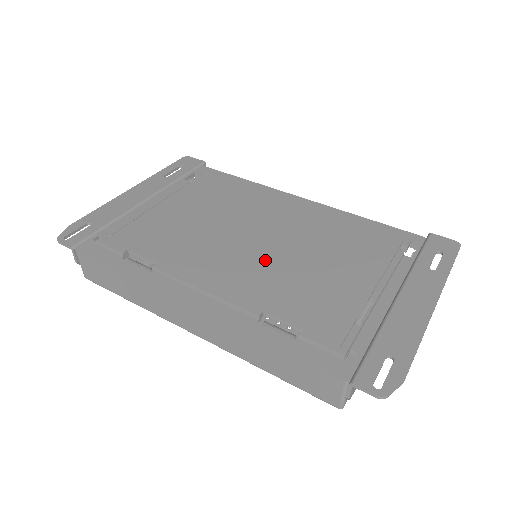
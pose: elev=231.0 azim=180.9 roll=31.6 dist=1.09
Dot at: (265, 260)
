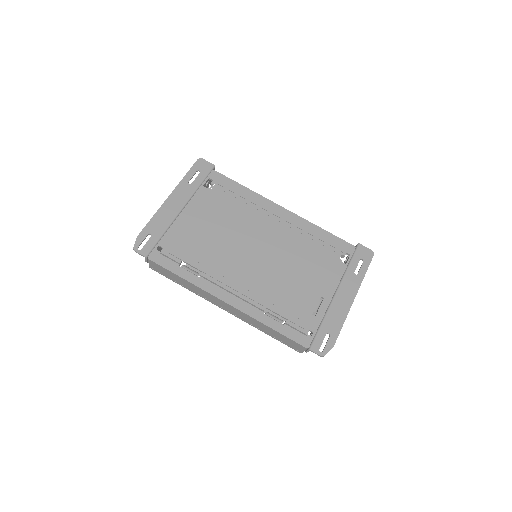
Dot at: (265, 269)
